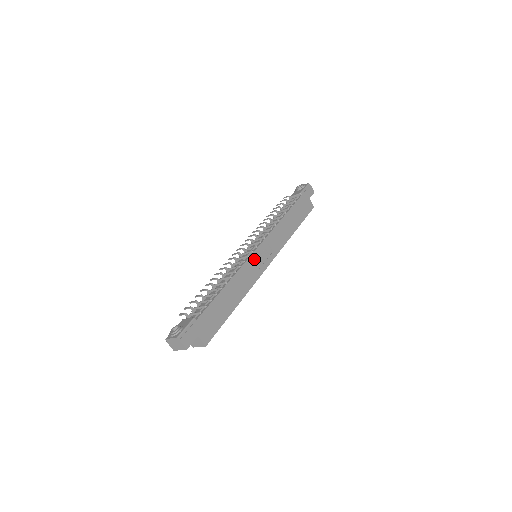
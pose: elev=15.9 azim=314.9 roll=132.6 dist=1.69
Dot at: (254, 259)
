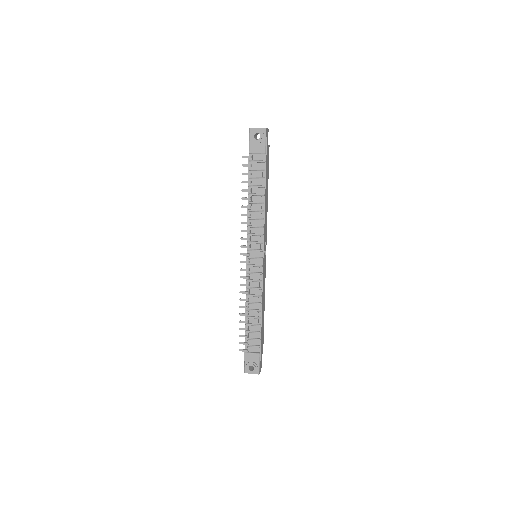
Dot at: occluded
